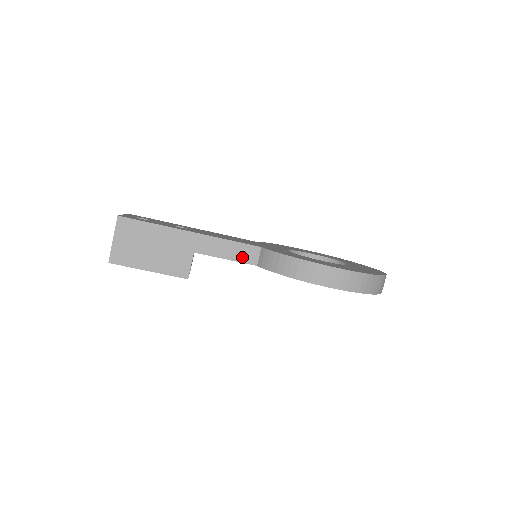
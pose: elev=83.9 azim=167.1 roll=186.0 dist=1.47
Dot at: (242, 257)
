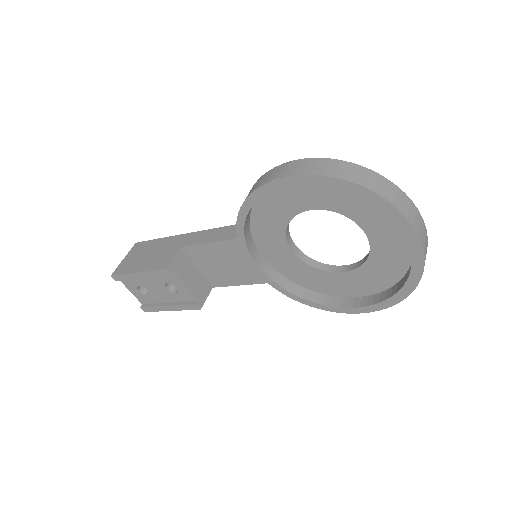
Dot at: (224, 236)
